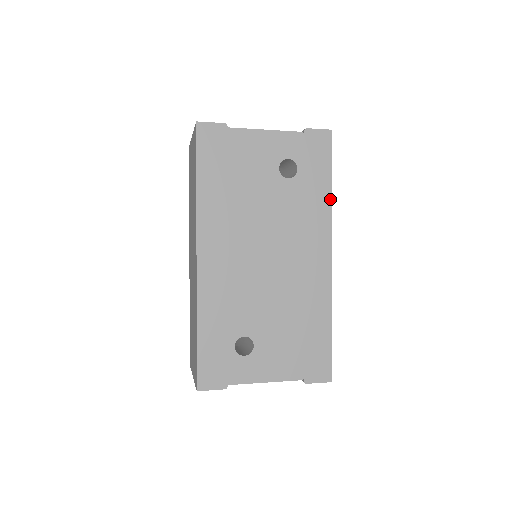
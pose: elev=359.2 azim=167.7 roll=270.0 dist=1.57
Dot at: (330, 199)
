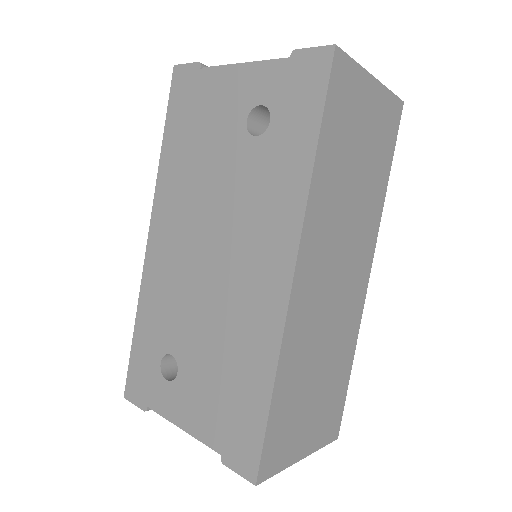
Dot at: (309, 172)
